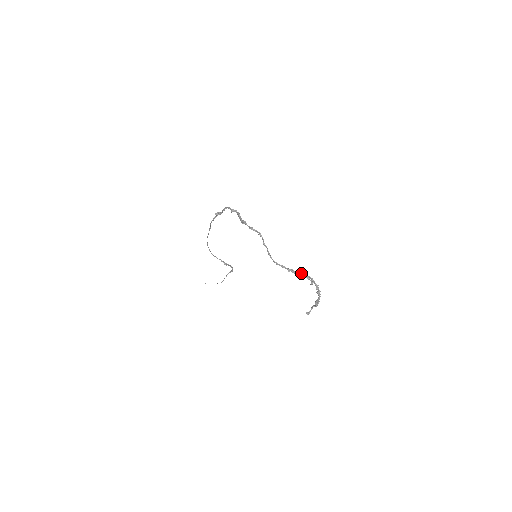
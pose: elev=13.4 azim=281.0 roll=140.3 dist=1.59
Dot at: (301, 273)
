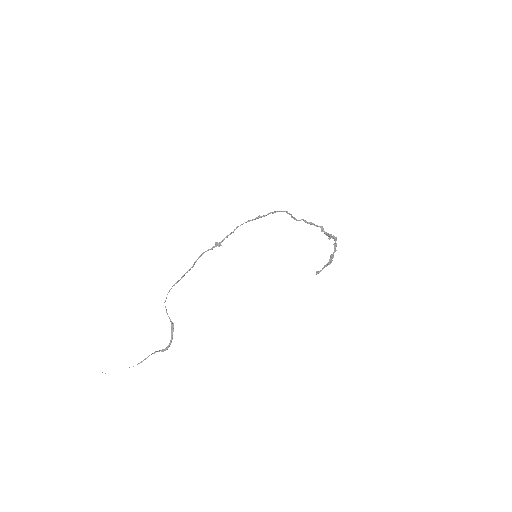
Dot at: (322, 226)
